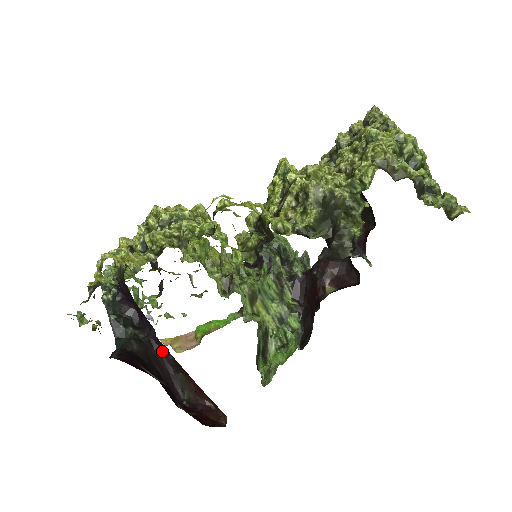
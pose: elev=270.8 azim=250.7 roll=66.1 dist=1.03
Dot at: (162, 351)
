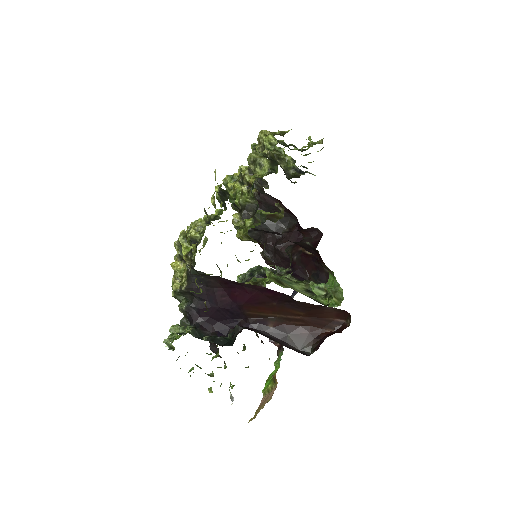
Dot at: (261, 331)
